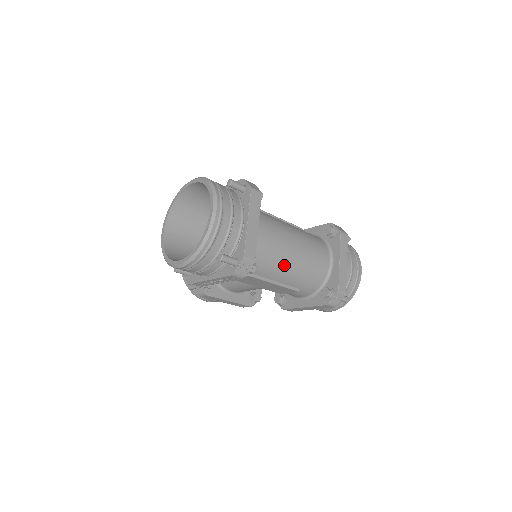
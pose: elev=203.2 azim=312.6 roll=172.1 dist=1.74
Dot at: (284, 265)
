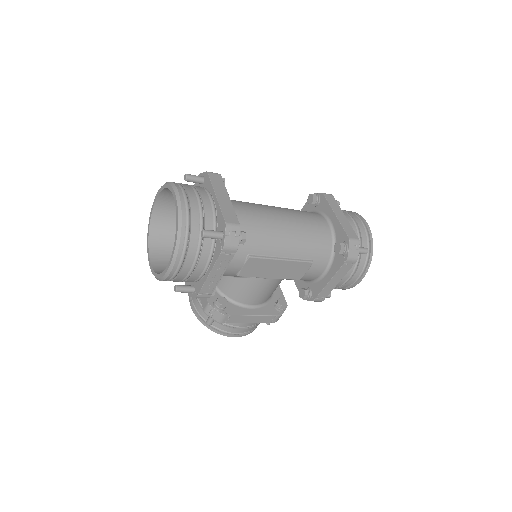
Dot at: (279, 235)
